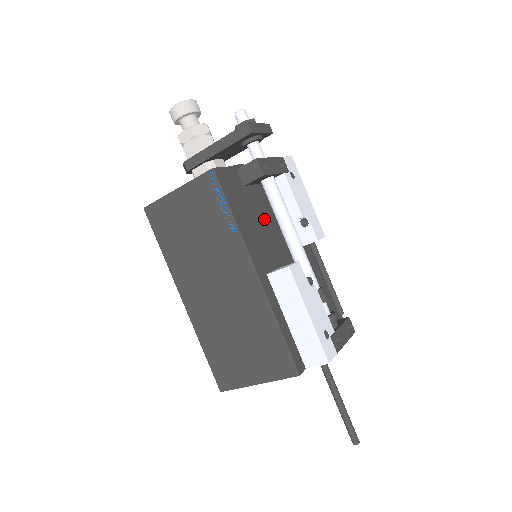
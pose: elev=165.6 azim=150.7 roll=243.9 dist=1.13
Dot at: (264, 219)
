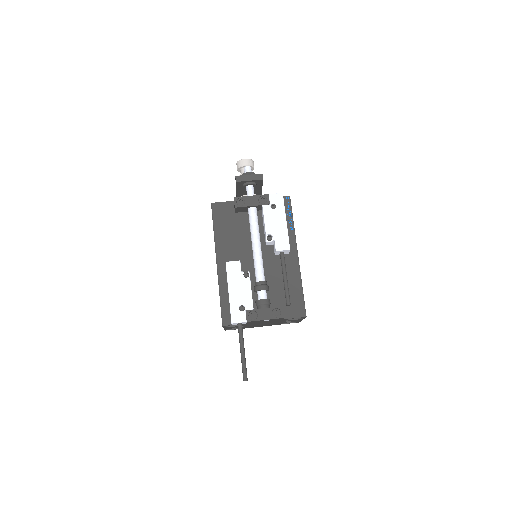
Dot at: (245, 233)
